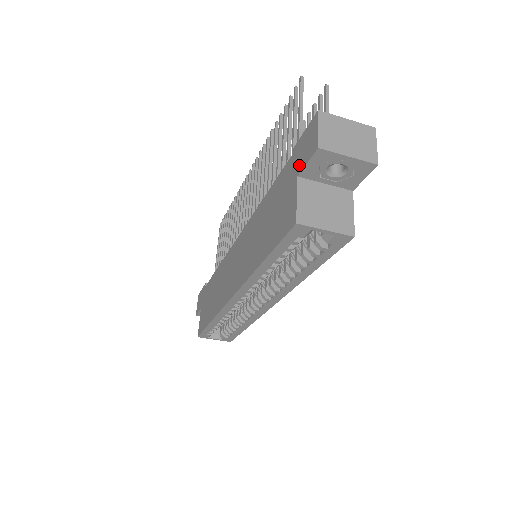
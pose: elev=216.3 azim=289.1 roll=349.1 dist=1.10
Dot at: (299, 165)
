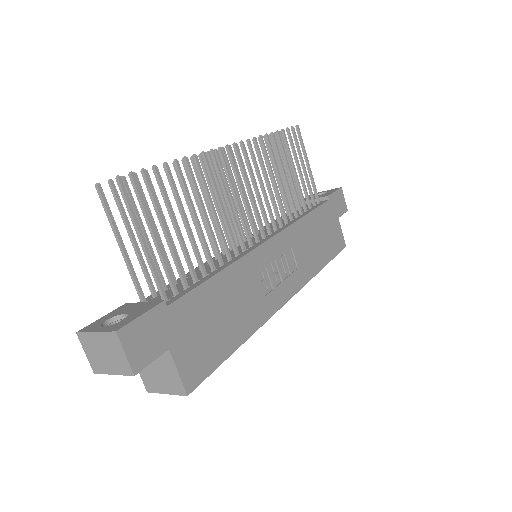
Dot at: occluded
